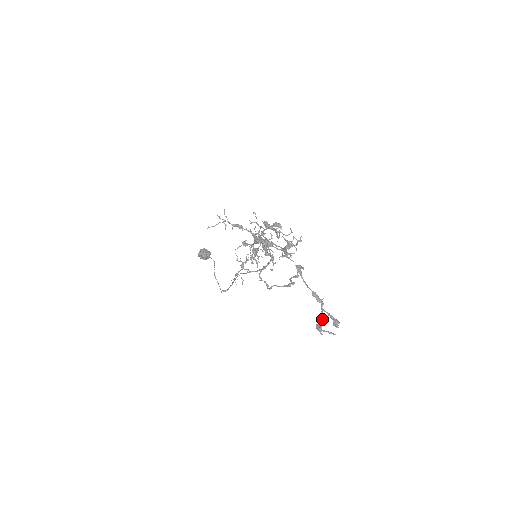
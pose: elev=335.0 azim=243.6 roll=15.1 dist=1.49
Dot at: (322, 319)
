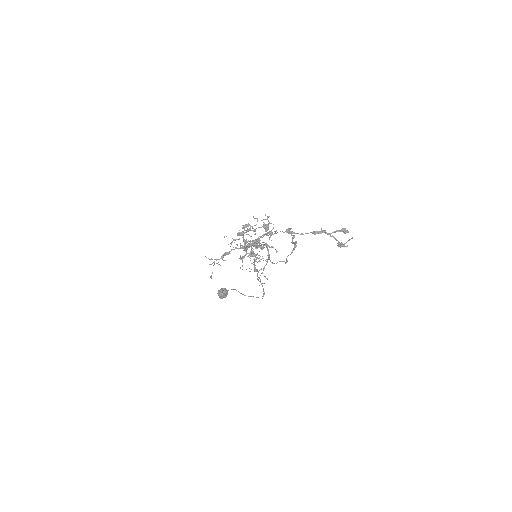
Dot at: (336, 239)
